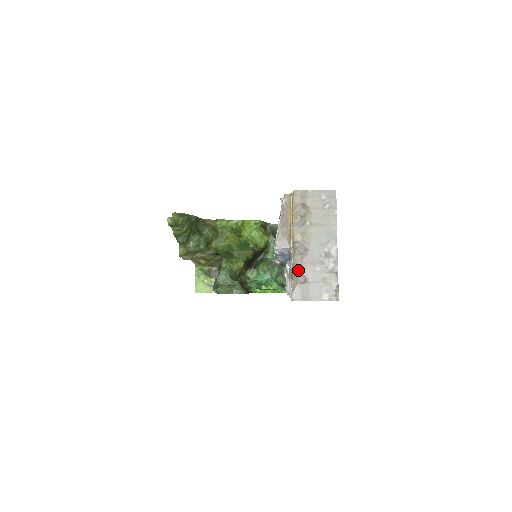
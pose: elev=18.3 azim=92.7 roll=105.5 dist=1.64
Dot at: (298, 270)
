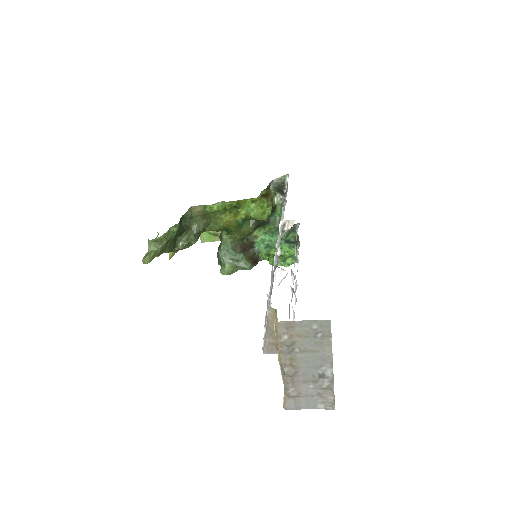
Dot at: (289, 389)
